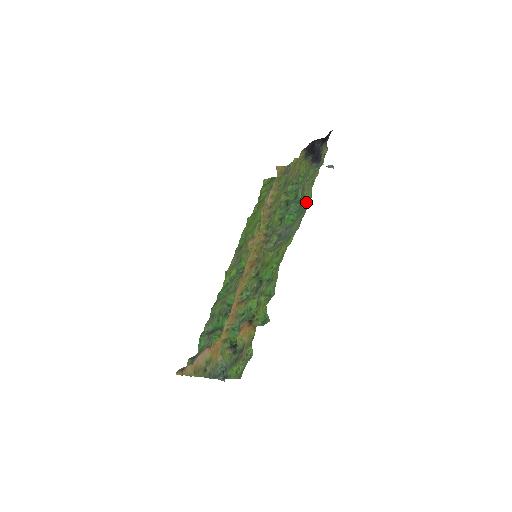
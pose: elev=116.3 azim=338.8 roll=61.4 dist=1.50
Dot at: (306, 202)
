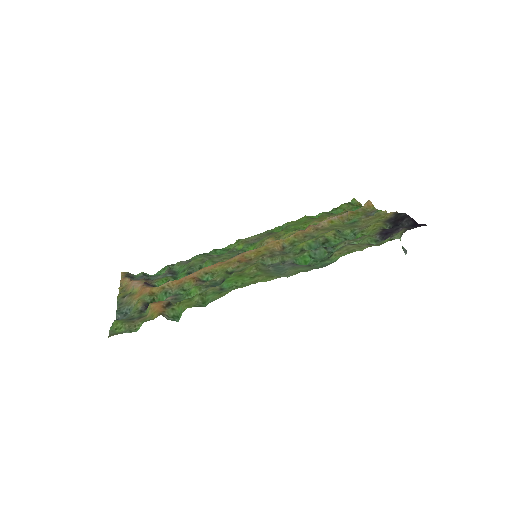
Dot at: (326, 261)
